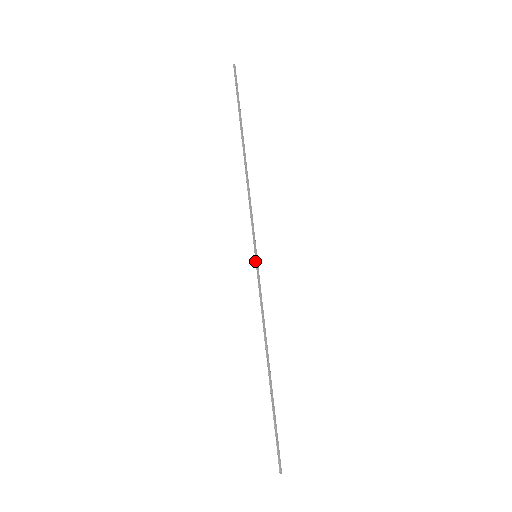
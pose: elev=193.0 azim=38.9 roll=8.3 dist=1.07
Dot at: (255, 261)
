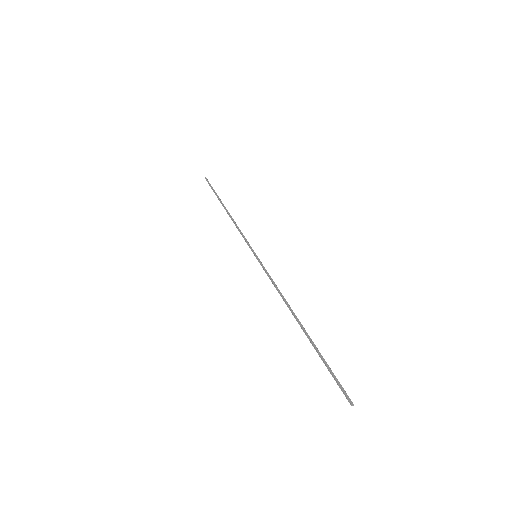
Dot at: occluded
